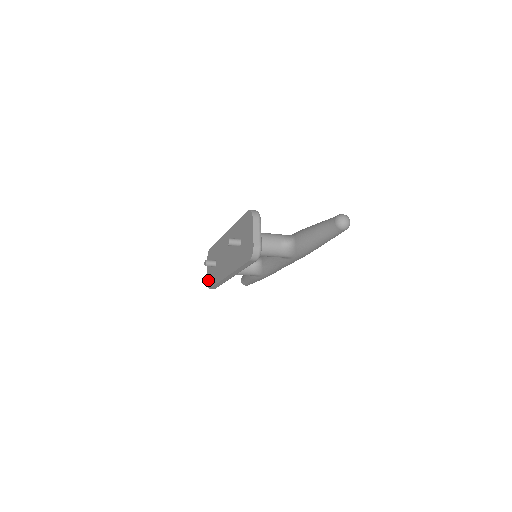
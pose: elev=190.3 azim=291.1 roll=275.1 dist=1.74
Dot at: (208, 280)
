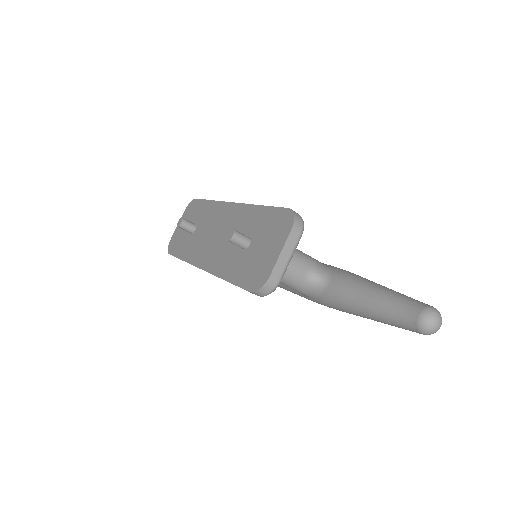
Dot at: (172, 239)
